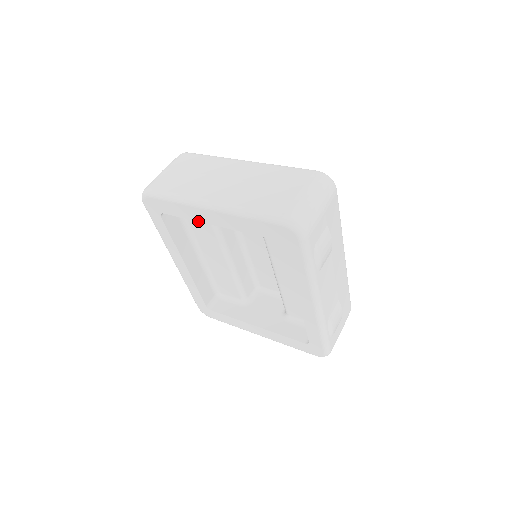
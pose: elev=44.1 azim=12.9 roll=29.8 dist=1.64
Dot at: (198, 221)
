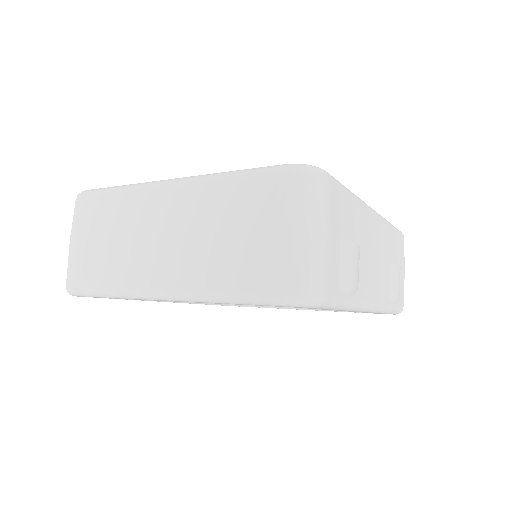
Dot at: occluded
